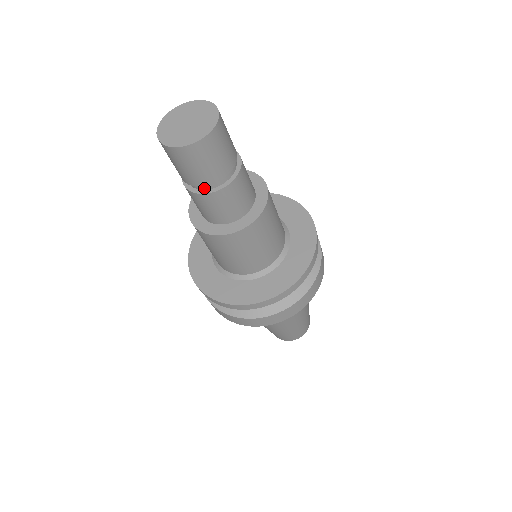
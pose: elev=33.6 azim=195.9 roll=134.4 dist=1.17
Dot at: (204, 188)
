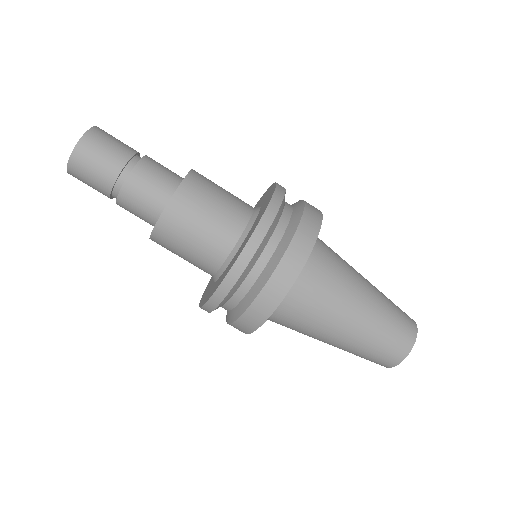
Dot at: occluded
